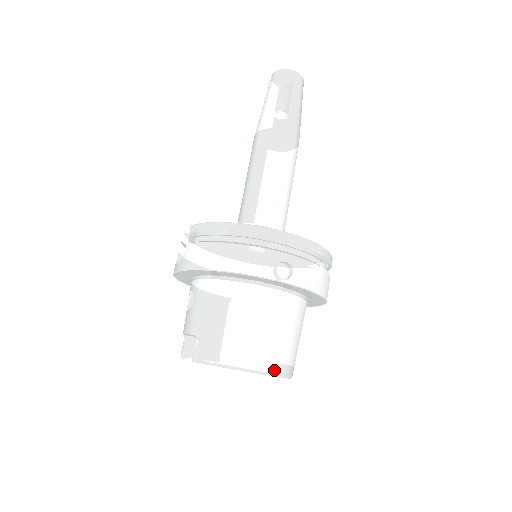
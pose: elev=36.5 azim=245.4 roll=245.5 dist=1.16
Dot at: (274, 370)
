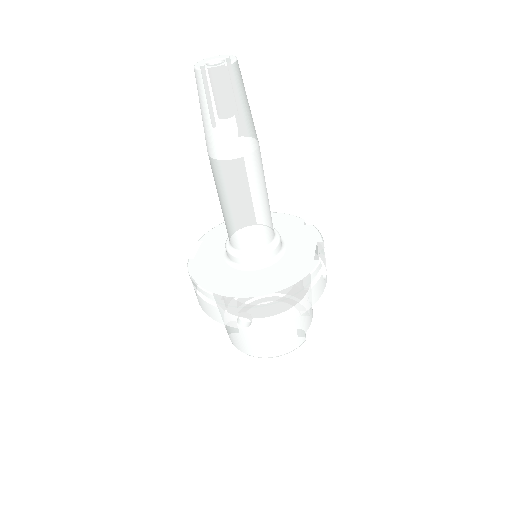
Dot at: (274, 355)
